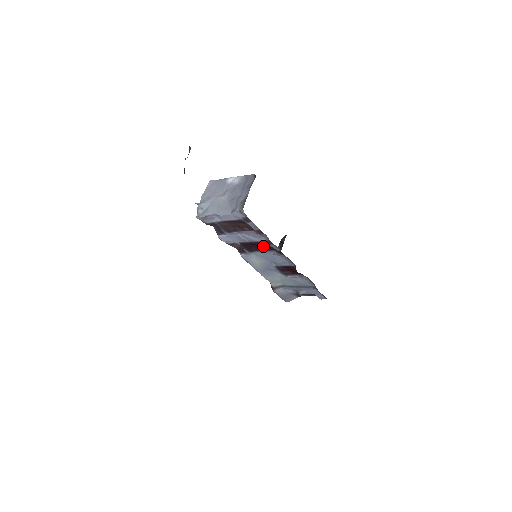
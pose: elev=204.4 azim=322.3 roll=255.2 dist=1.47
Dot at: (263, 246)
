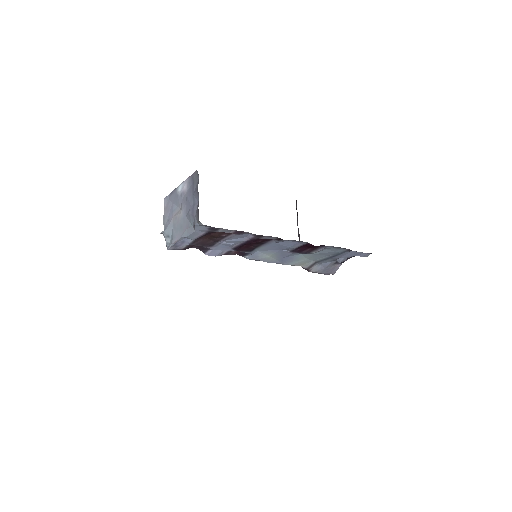
Dot at: (258, 241)
